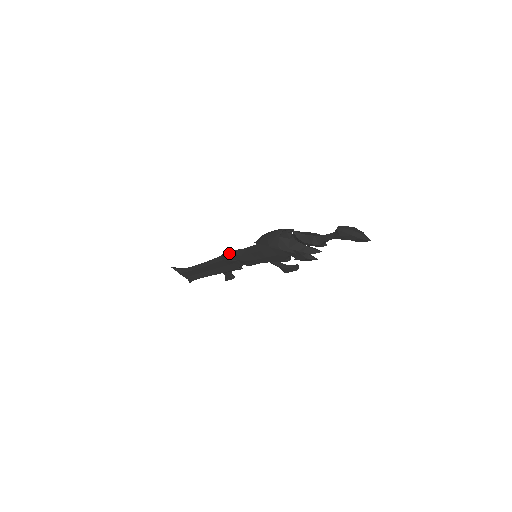
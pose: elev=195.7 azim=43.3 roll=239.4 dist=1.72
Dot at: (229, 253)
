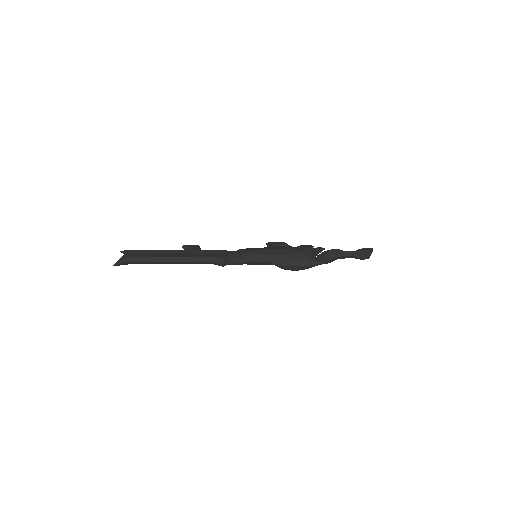
Dot at: occluded
